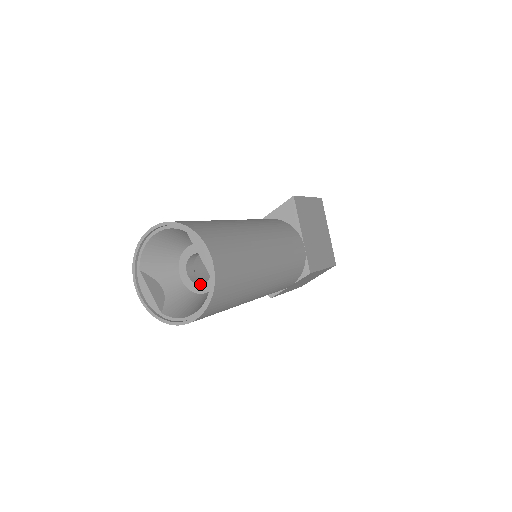
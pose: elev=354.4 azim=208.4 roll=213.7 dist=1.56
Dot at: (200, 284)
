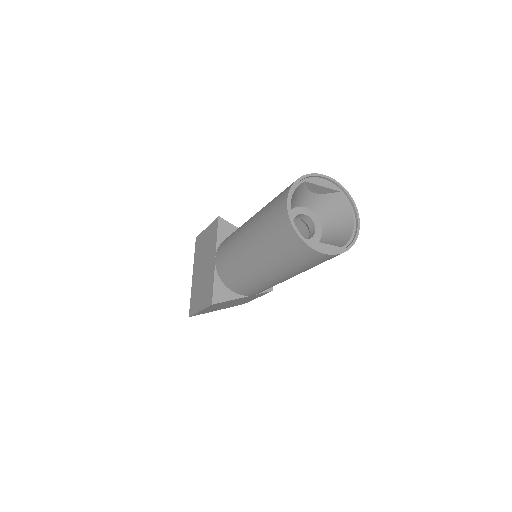
Dot at: (314, 234)
